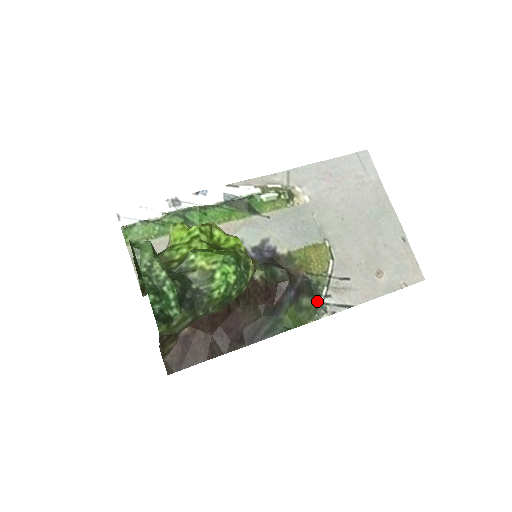
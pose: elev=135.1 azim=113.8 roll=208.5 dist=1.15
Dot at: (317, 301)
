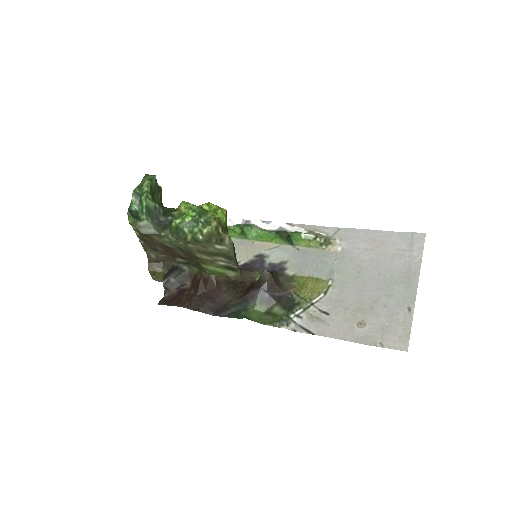
Dot at: (287, 314)
